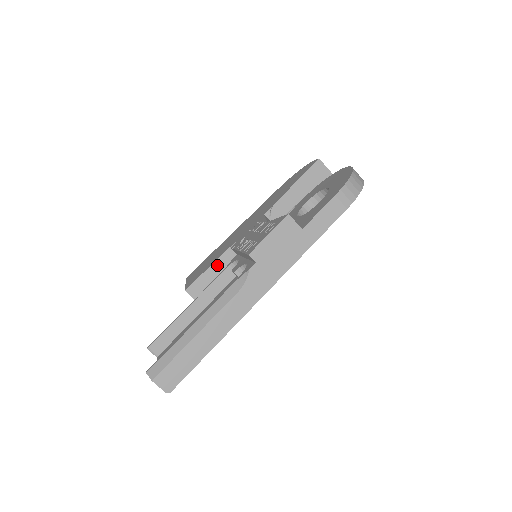
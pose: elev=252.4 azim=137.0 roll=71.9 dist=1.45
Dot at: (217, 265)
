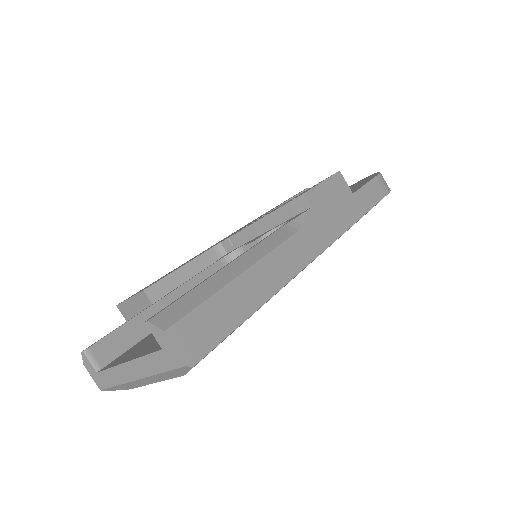
Dot at: (195, 265)
